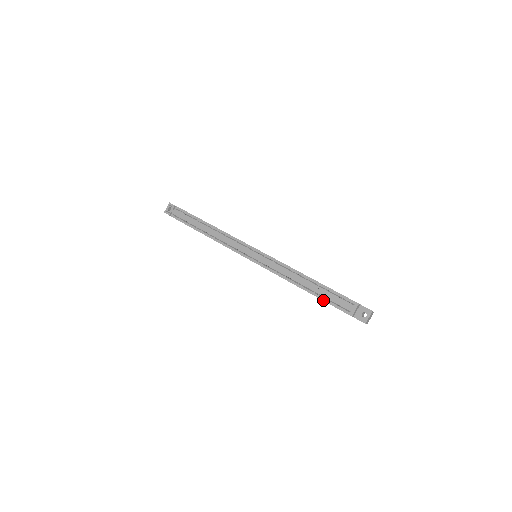
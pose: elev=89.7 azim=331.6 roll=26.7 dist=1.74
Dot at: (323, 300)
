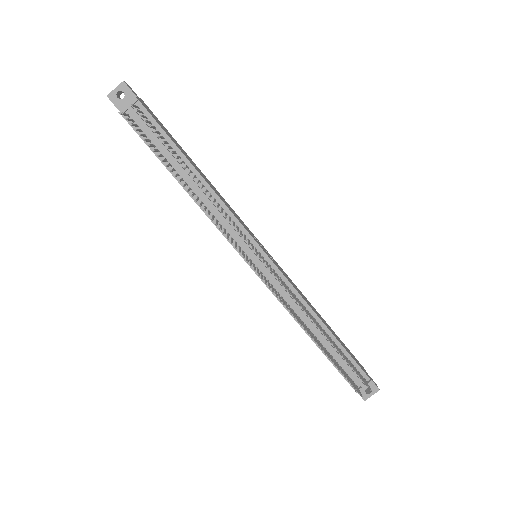
Dot at: (330, 361)
